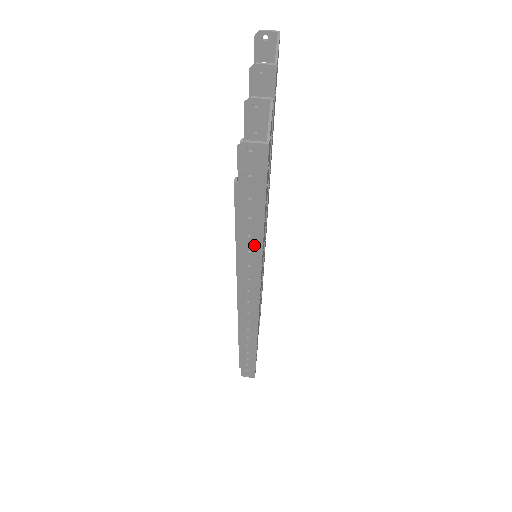
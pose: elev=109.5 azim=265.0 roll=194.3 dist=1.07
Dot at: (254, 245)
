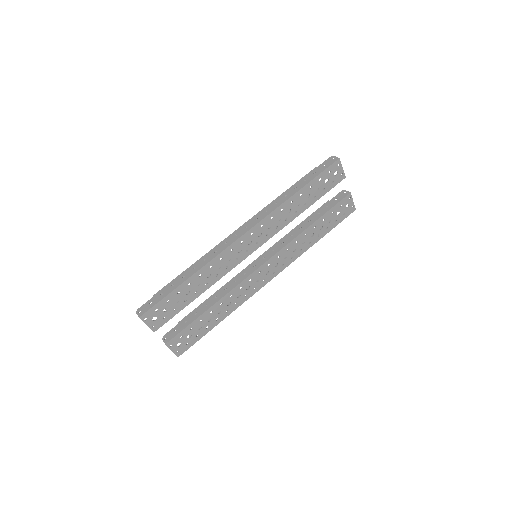
Dot at: (291, 193)
